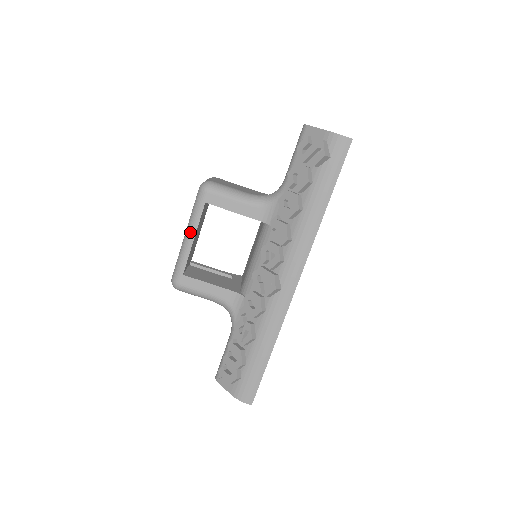
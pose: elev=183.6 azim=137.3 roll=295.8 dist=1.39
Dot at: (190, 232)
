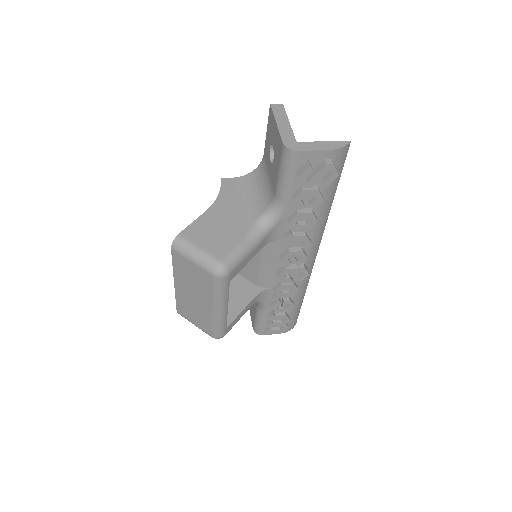
Dot at: (223, 307)
